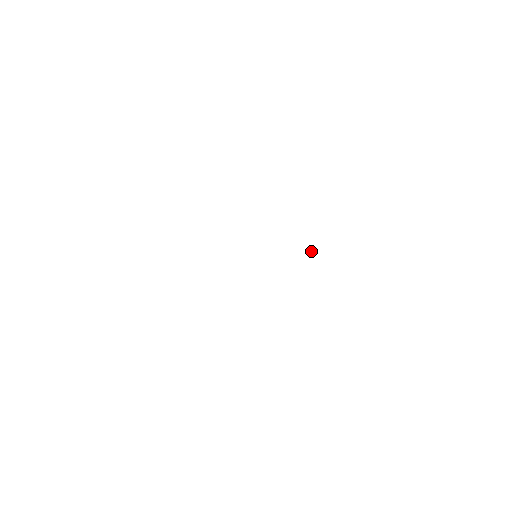
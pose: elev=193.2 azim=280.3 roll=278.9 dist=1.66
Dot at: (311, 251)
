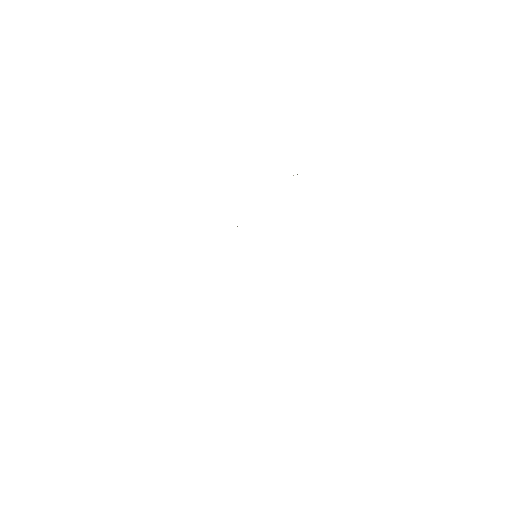
Dot at: occluded
